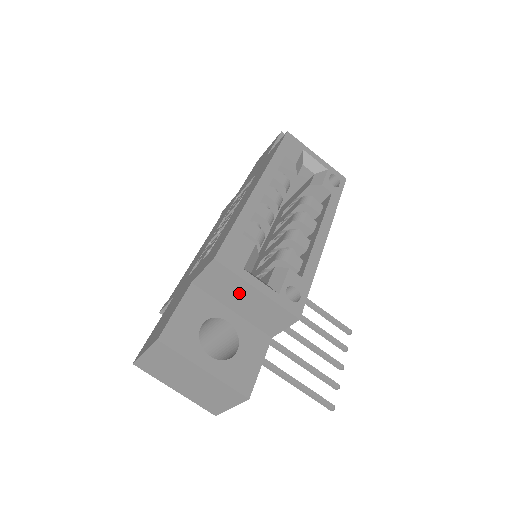
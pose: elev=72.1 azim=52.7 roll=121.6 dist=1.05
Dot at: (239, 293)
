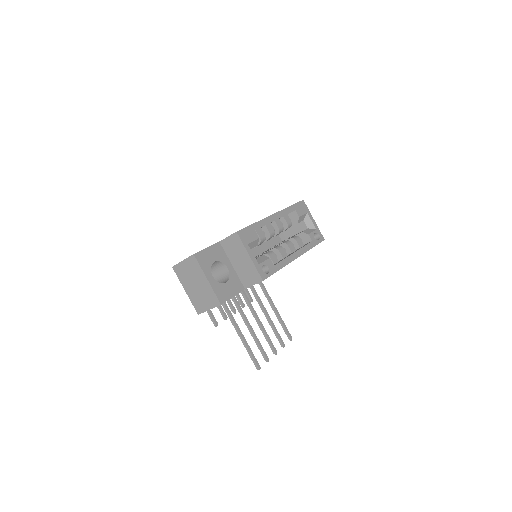
Dot at: (240, 255)
